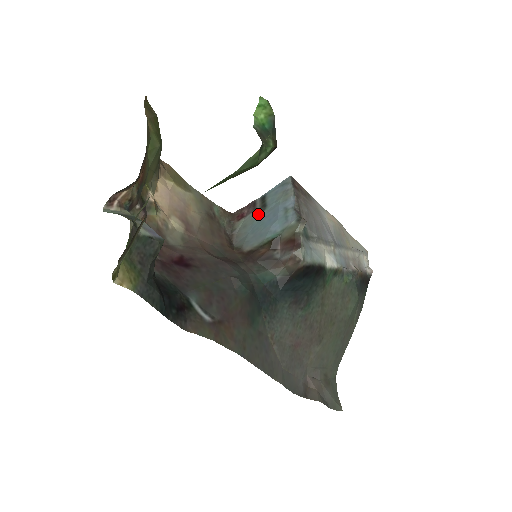
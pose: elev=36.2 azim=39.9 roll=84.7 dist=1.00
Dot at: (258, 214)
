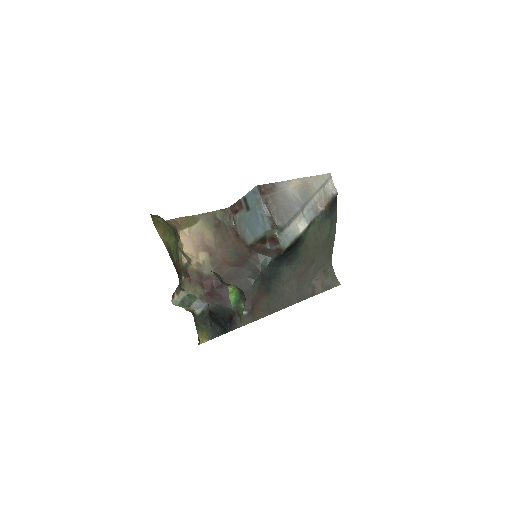
Dot at: (246, 213)
